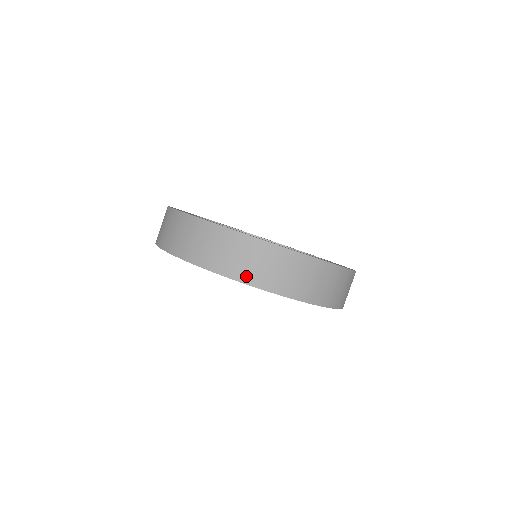
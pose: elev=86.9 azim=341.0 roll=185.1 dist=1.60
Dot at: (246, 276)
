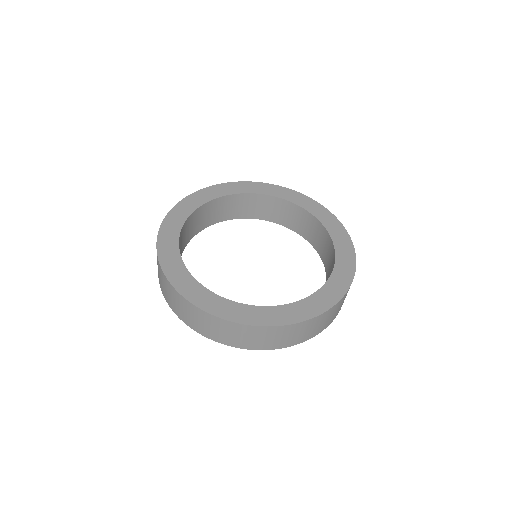
Dot at: (209, 335)
